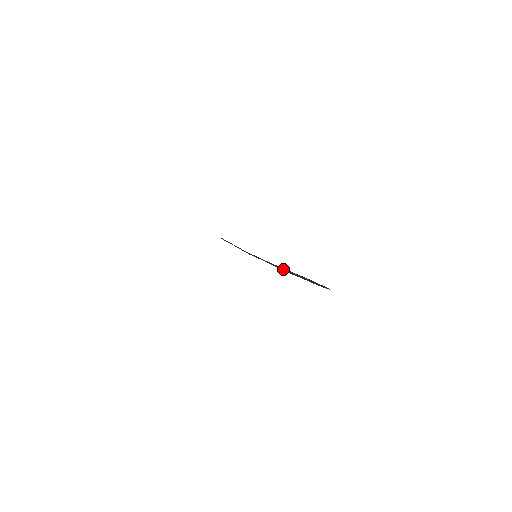
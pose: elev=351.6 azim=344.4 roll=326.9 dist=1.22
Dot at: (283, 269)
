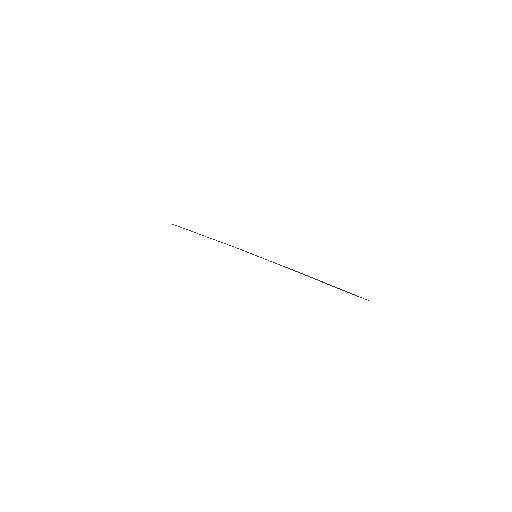
Dot at: (306, 275)
